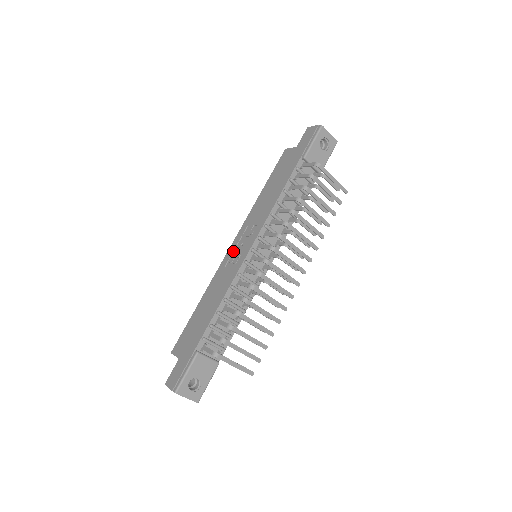
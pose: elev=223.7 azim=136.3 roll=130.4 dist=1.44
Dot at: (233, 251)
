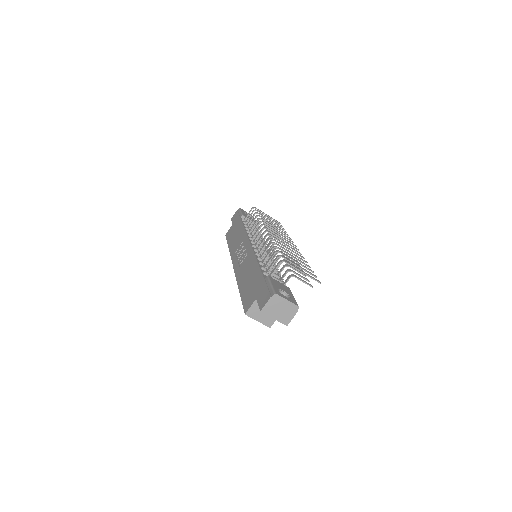
Dot at: (238, 262)
